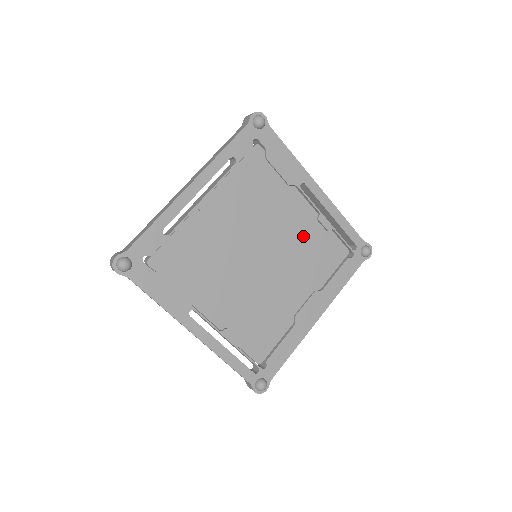
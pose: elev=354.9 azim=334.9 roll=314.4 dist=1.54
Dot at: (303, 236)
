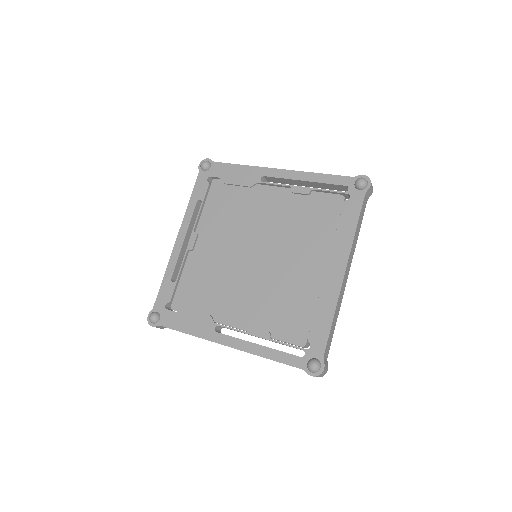
Dot at: (287, 214)
